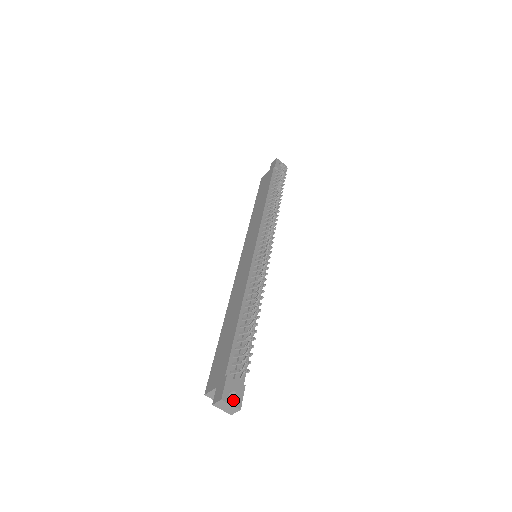
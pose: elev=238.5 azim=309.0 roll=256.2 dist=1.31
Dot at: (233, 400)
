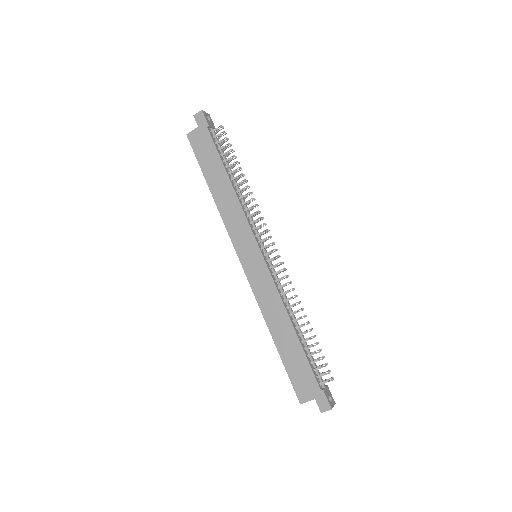
Dot at: occluded
